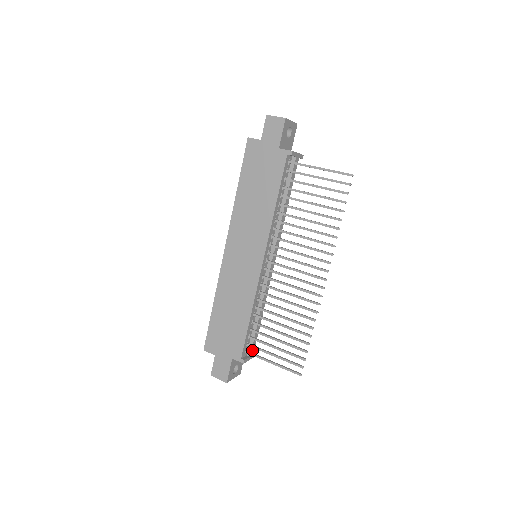
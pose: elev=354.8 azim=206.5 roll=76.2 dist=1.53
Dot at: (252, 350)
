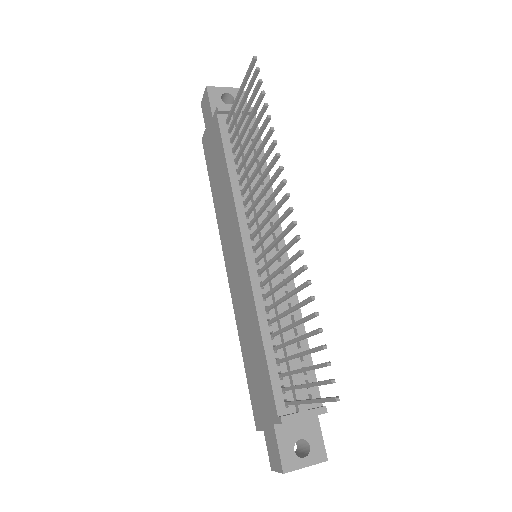
Dot at: occluded
